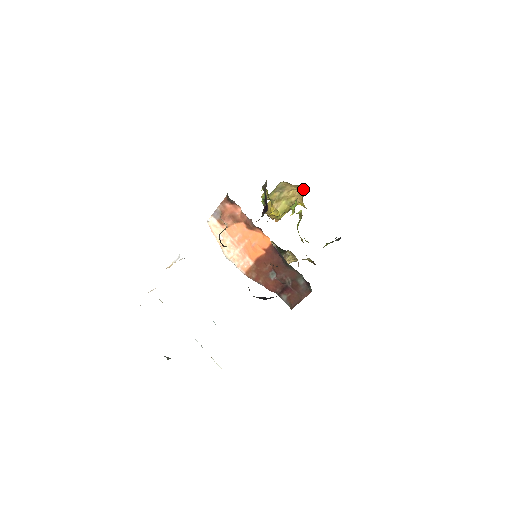
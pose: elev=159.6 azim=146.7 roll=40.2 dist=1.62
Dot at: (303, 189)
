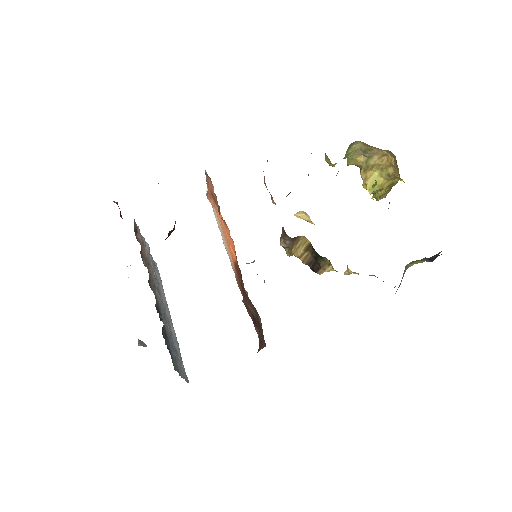
Dot at: (395, 157)
